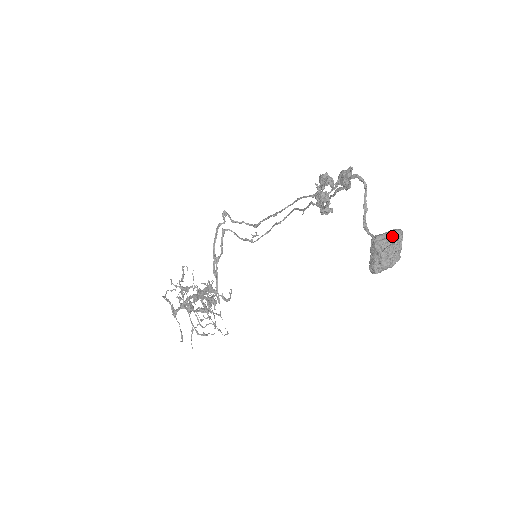
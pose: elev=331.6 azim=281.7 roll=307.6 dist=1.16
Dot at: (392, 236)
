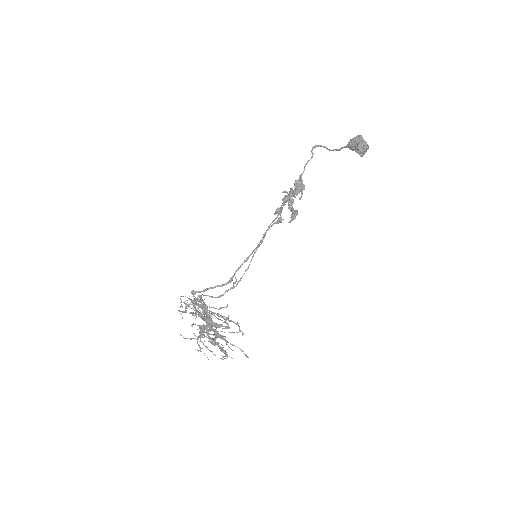
Dot at: (358, 135)
